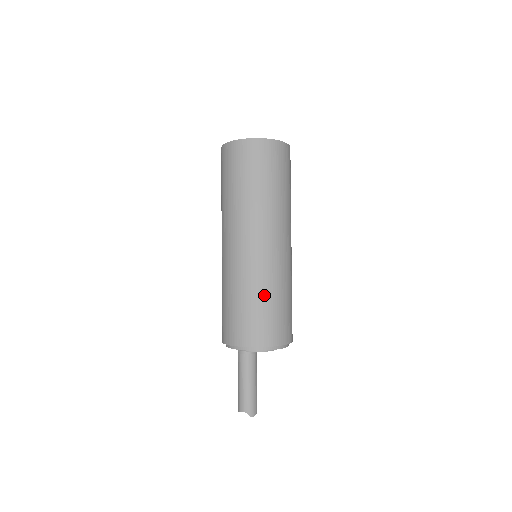
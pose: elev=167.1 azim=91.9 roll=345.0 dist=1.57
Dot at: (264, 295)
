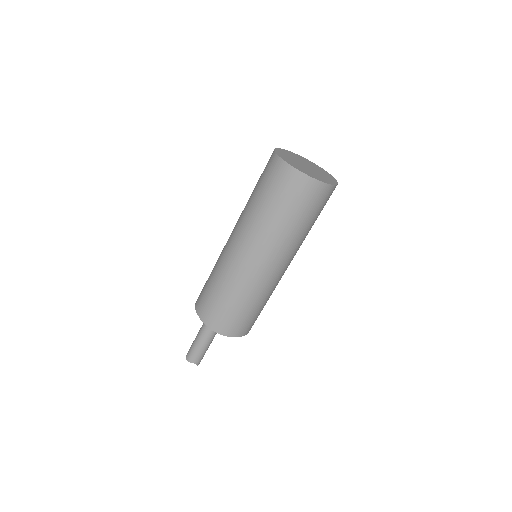
Dot at: (262, 304)
